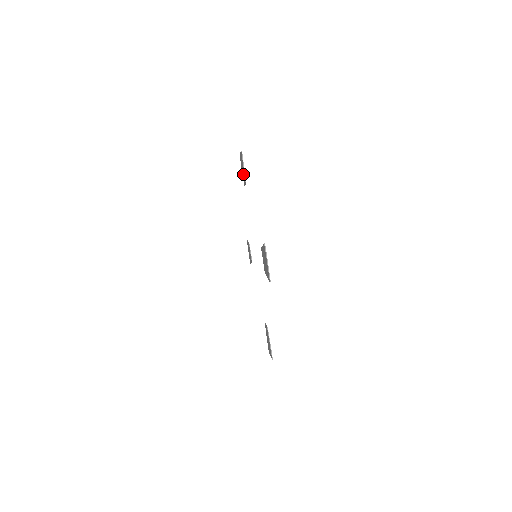
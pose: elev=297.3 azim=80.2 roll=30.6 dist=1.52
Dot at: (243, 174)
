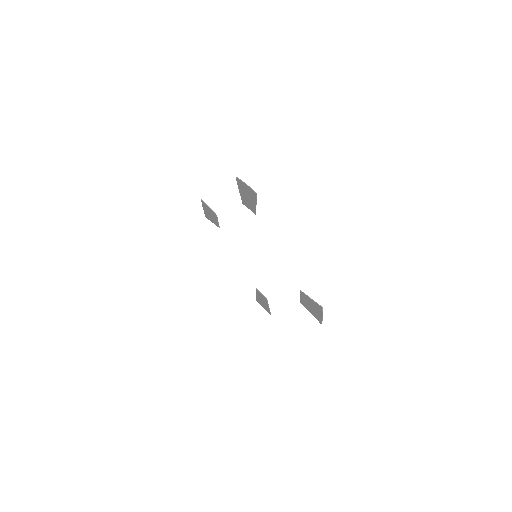
Dot at: (212, 217)
